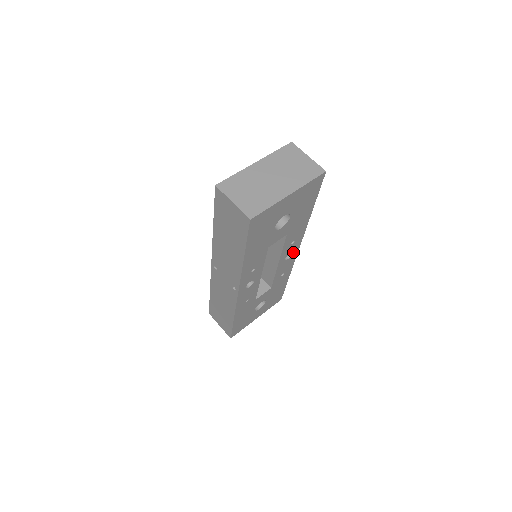
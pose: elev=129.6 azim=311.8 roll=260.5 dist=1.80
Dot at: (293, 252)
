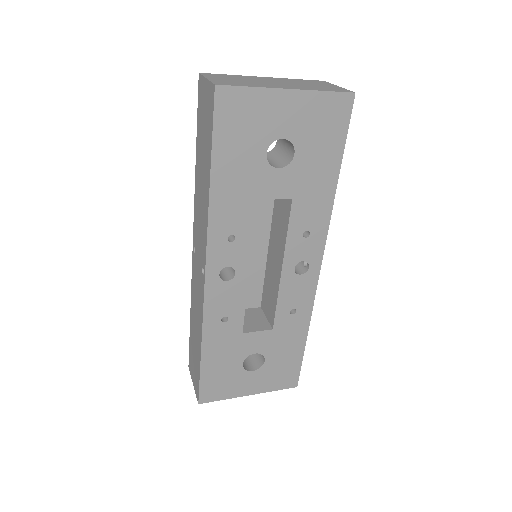
Dot at: (310, 265)
